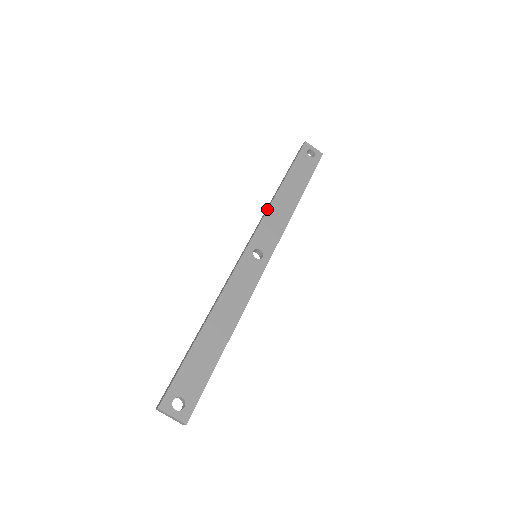
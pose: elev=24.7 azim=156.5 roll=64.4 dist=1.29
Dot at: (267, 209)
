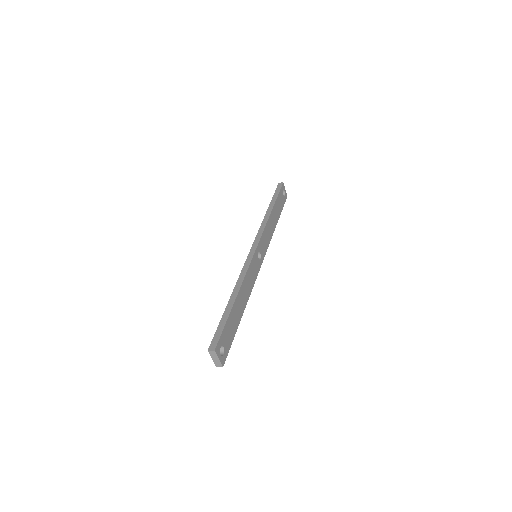
Dot at: (266, 224)
